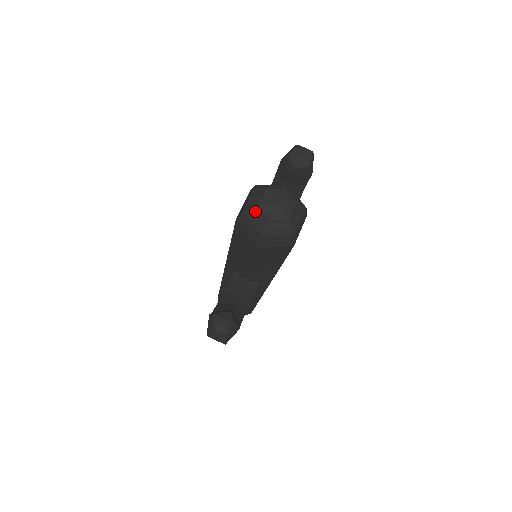
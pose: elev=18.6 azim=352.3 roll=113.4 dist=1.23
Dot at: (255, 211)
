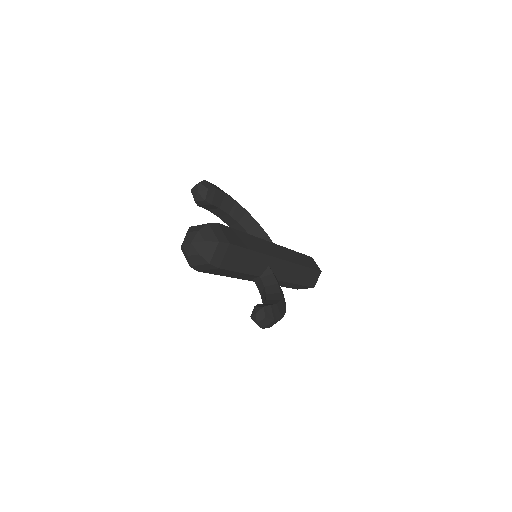
Dot at: (191, 260)
